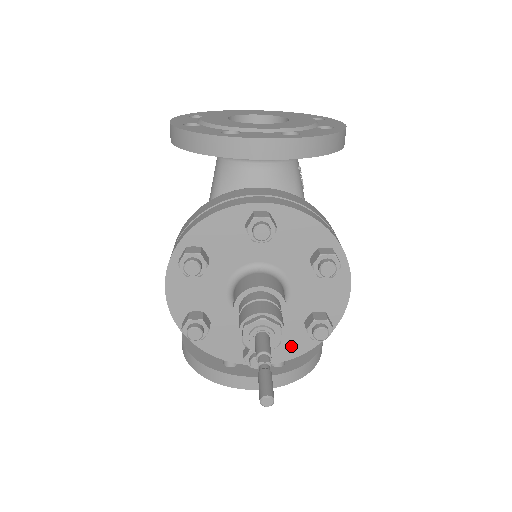
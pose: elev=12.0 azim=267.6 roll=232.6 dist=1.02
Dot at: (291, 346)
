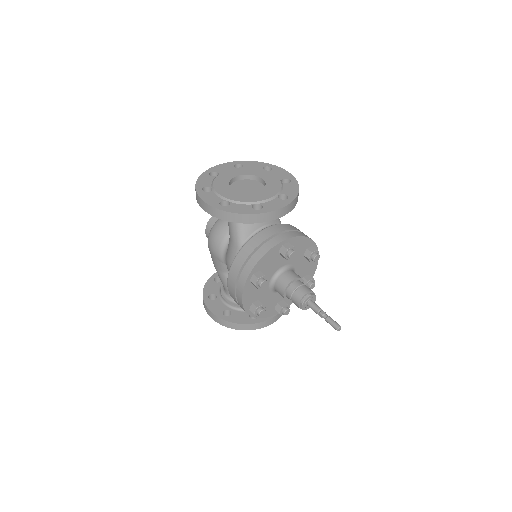
Dot at: occluded
